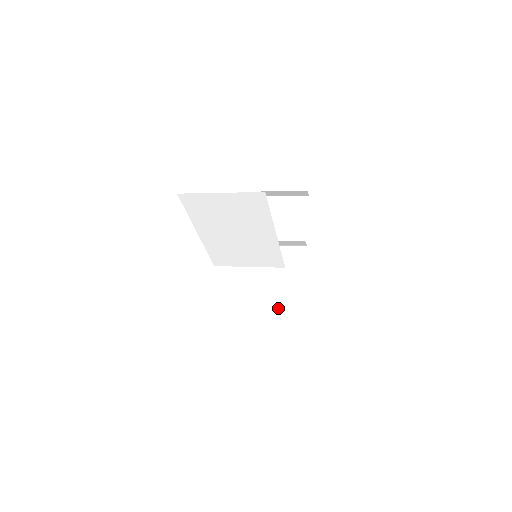
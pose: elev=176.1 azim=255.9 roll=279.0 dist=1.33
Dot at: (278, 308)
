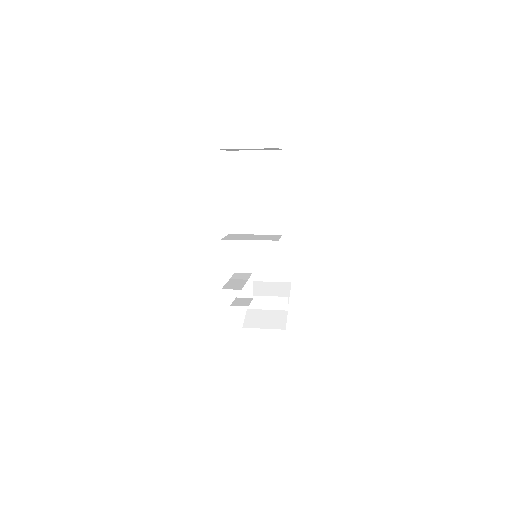
Dot at: (277, 240)
